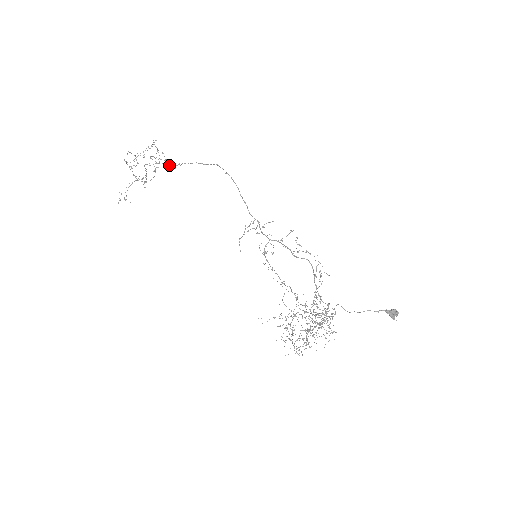
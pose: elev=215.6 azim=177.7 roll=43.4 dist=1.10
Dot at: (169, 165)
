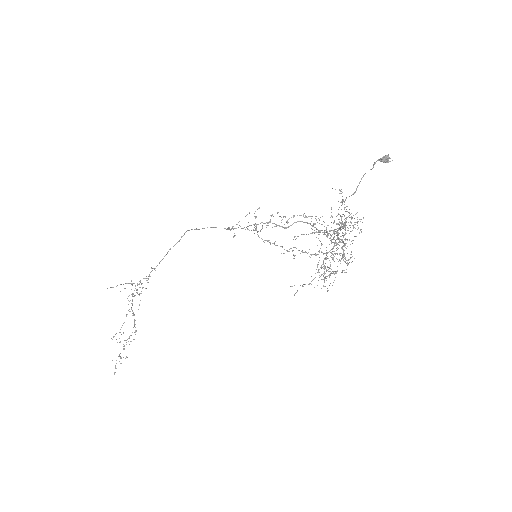
Dot at: (149, 274)
